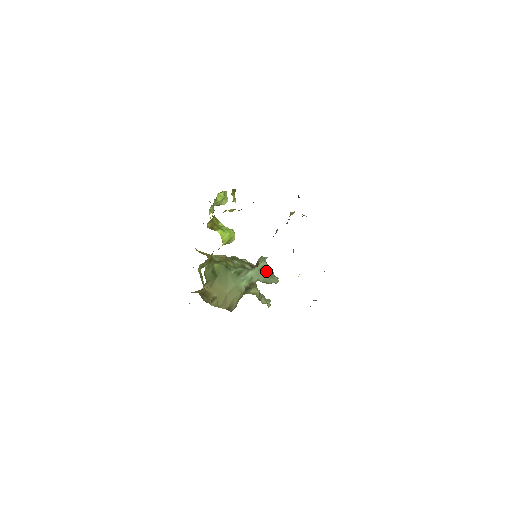
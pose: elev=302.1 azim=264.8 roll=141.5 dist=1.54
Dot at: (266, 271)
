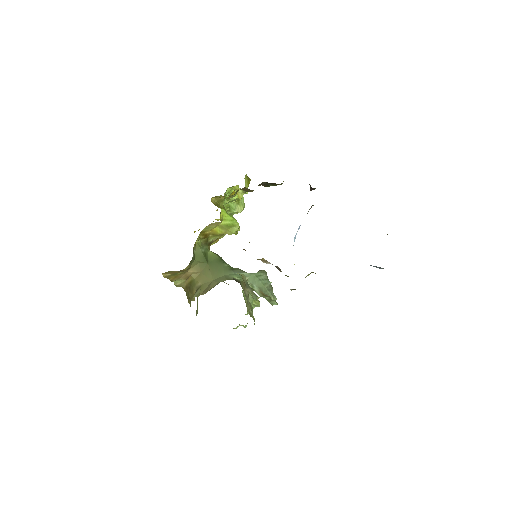
Dot at: (264, 281)
